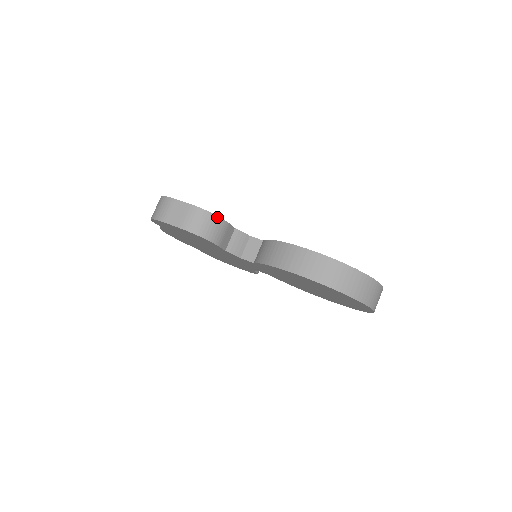
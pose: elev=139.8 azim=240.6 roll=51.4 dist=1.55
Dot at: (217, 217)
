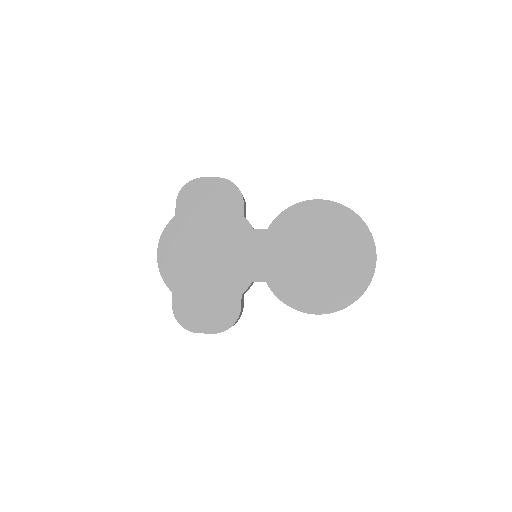
Dot at: occluded
